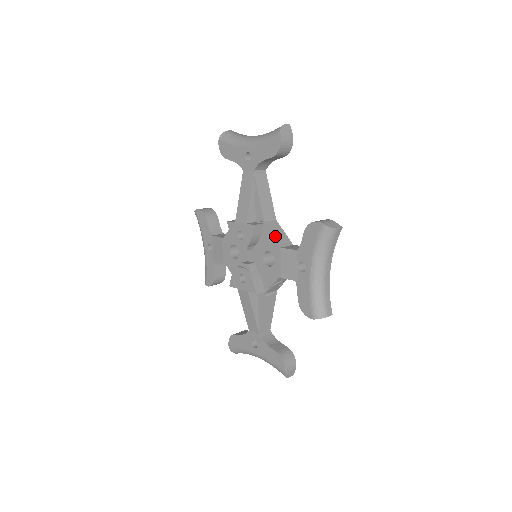
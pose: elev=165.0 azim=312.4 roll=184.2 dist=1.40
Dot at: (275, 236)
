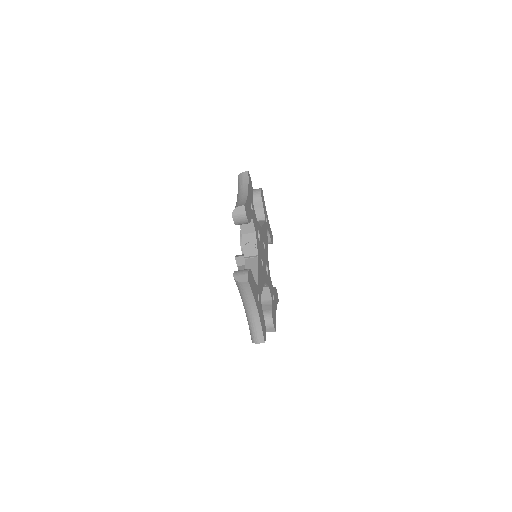
Dot at: occluded
